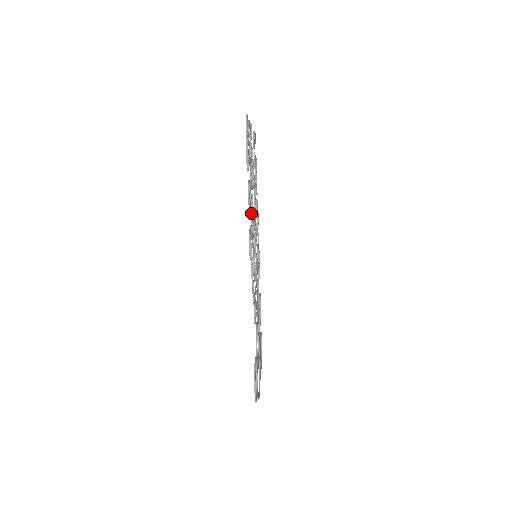
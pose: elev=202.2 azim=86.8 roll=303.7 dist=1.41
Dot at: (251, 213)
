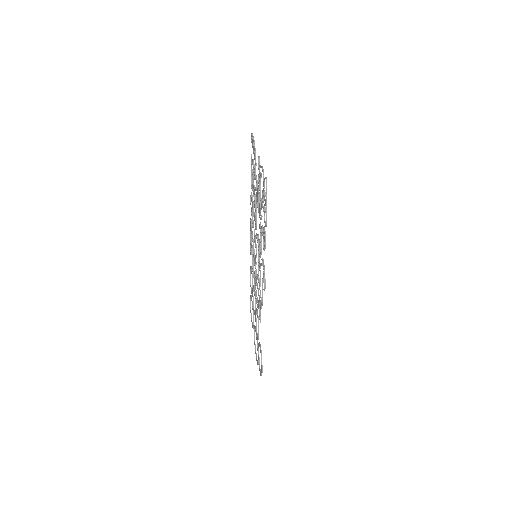
Dot at: (261, 242)
